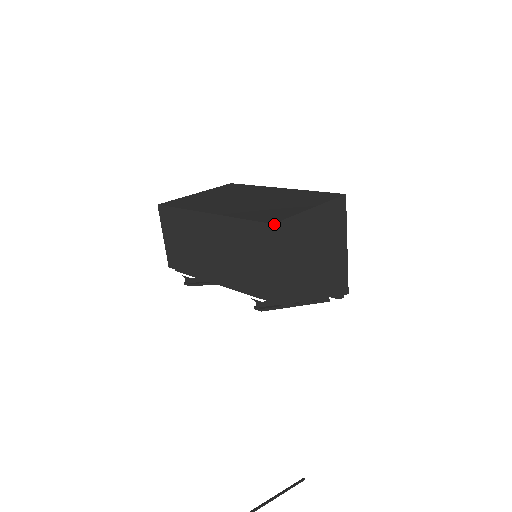
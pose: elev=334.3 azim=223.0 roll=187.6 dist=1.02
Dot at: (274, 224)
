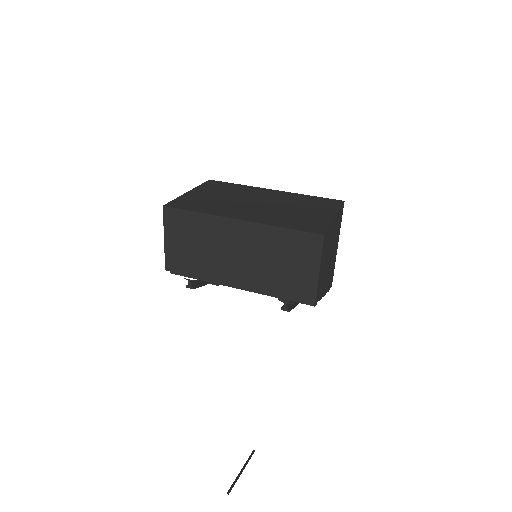
Dot at: (324, 235)
